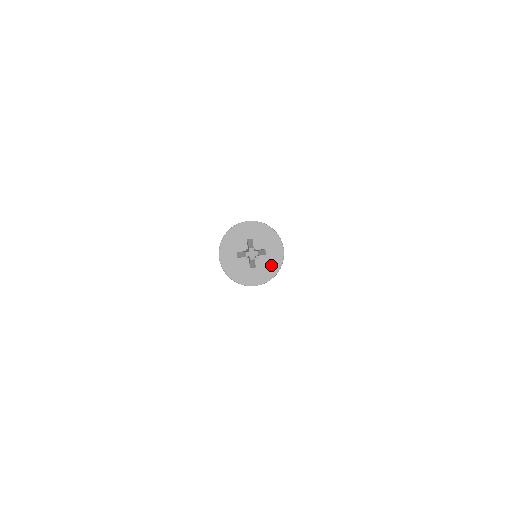
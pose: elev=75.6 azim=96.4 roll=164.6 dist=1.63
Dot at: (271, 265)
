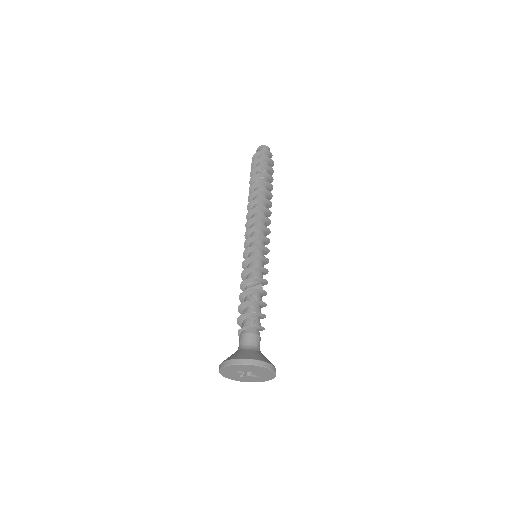
Dot at: (267, 373)
